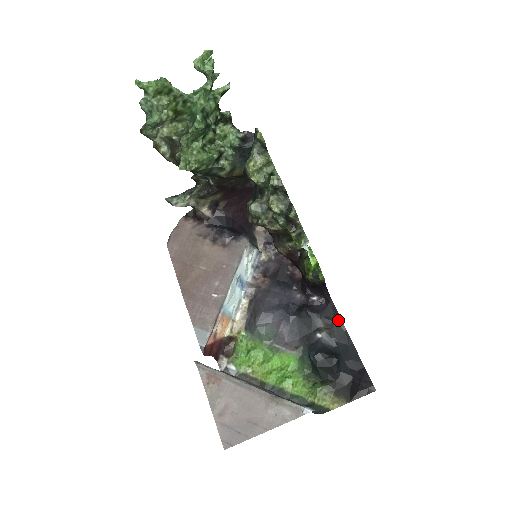
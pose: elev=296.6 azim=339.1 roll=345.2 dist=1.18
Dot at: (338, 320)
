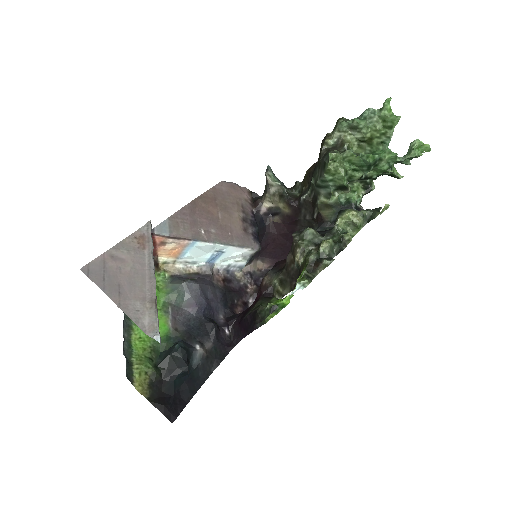
Dot at: (218, 361)
